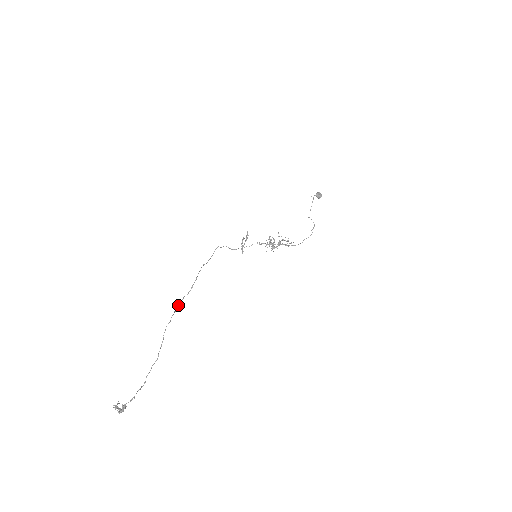
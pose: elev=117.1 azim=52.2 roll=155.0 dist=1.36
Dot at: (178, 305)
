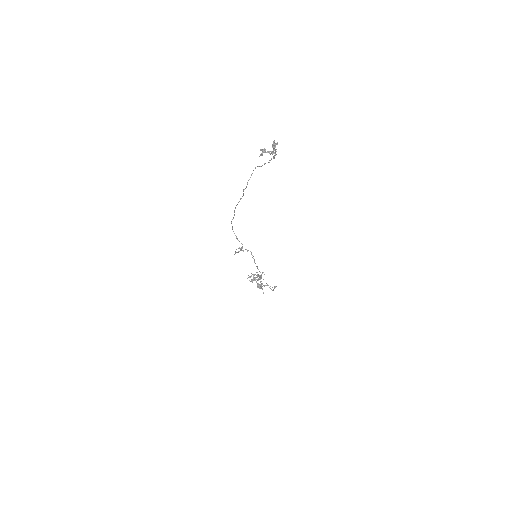
Dot at: (244, 189)
